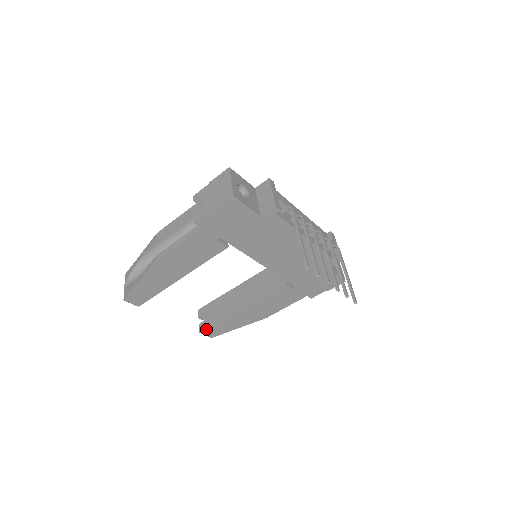
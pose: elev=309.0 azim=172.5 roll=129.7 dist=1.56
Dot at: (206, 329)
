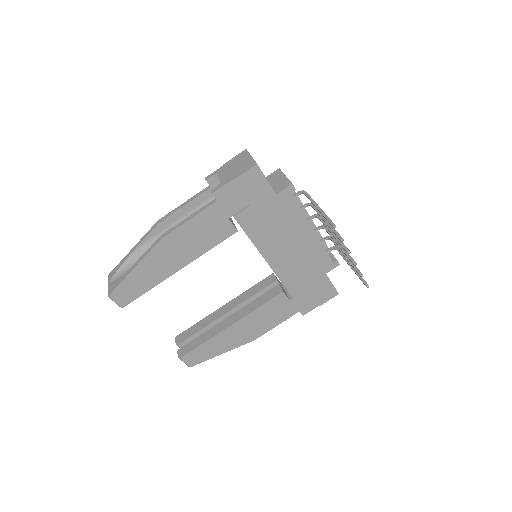
Dot at: (188, 352)
